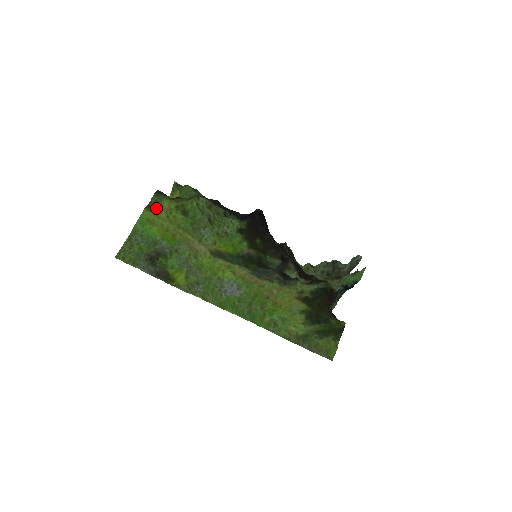
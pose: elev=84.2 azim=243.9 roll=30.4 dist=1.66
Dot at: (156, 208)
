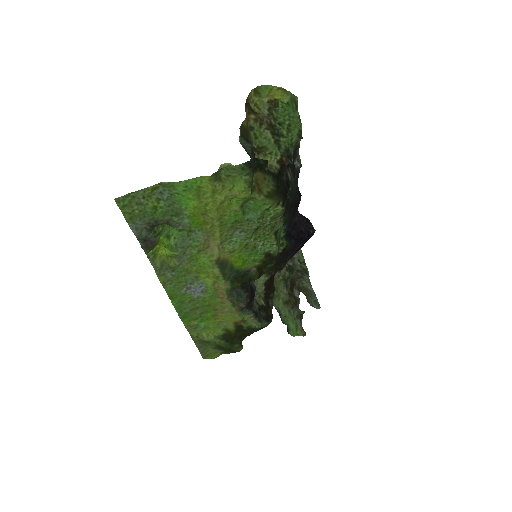
Dot at: (223, 182)
